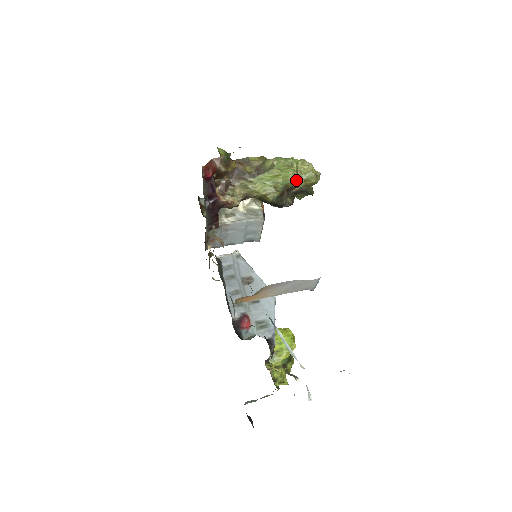
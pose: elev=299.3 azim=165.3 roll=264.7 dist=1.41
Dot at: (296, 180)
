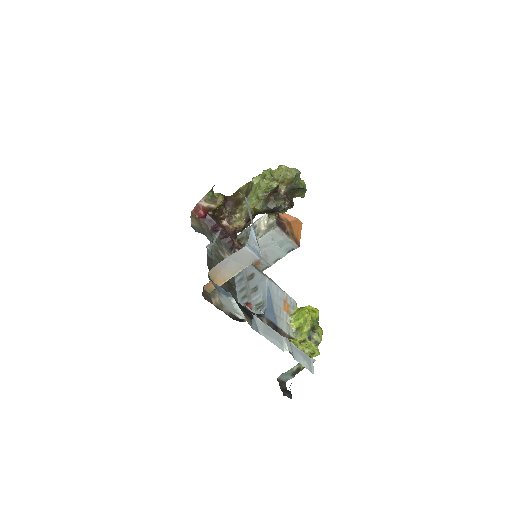
Dot at: (267, 184)
